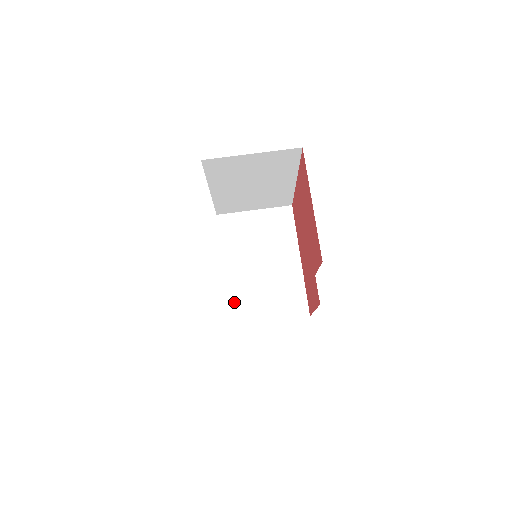
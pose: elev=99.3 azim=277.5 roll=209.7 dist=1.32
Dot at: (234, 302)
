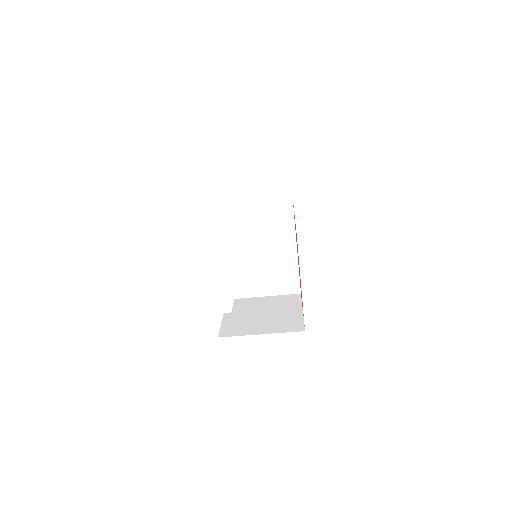
Dot at: (238, 281)
